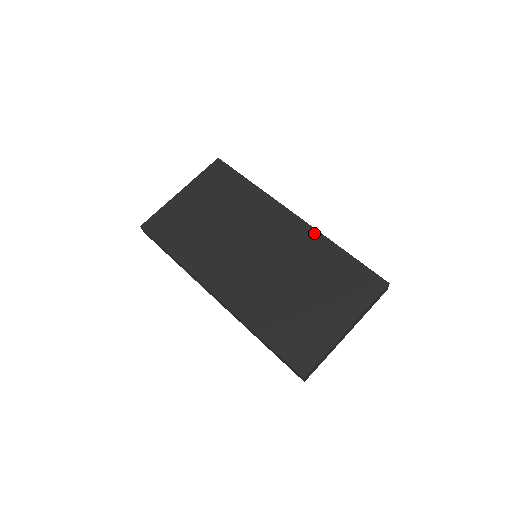
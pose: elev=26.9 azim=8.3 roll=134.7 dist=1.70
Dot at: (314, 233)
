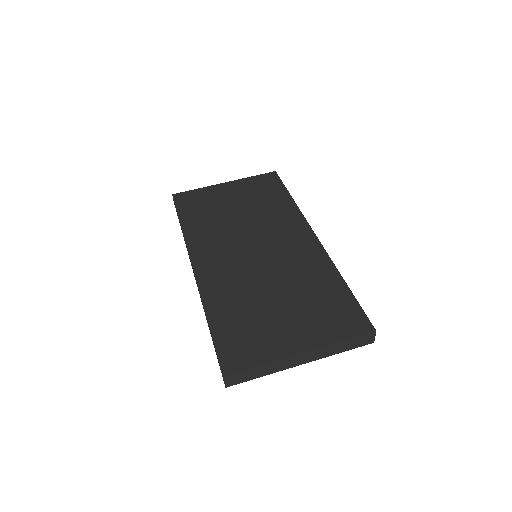
Dot at: (324, 256)
